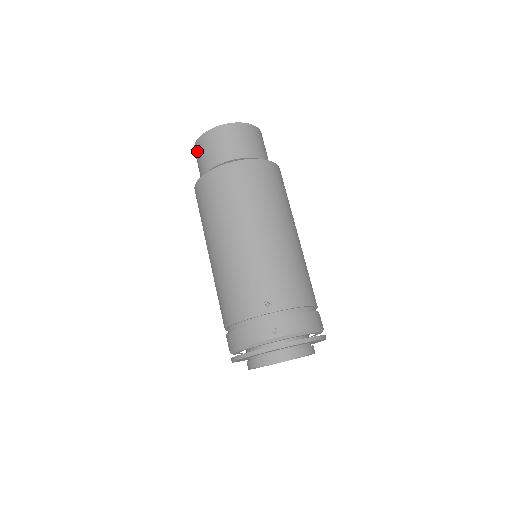
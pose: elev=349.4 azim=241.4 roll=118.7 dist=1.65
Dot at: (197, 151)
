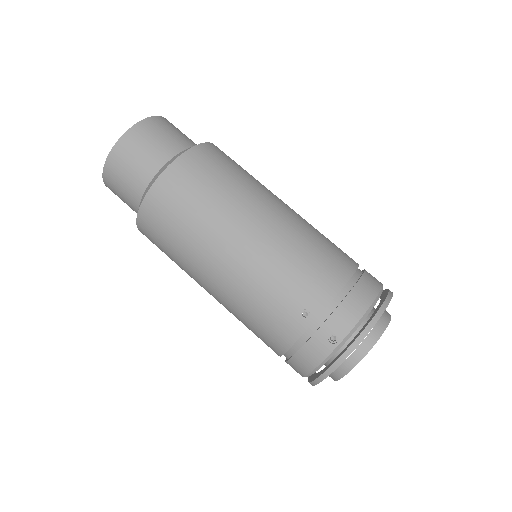
Dot at: (113, 192)
